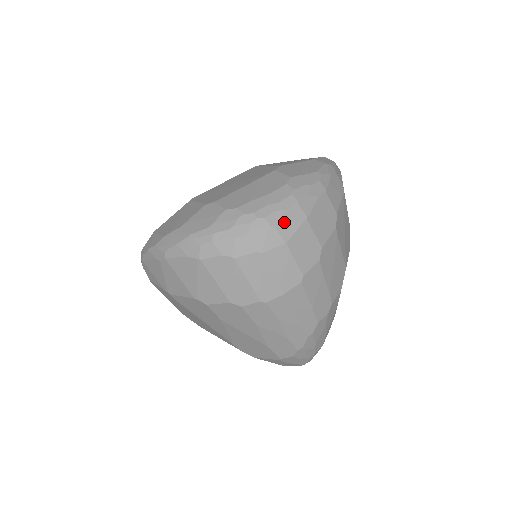
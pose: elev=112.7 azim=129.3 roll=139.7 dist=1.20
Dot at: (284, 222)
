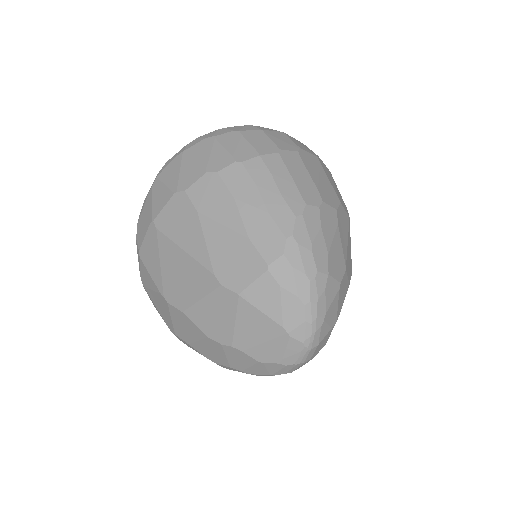
Dot at: (262, 127)
